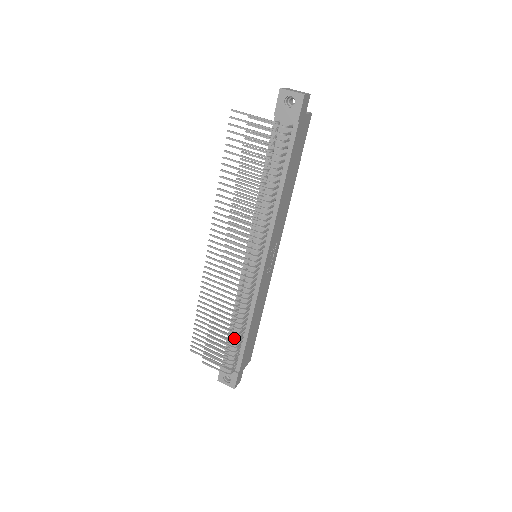
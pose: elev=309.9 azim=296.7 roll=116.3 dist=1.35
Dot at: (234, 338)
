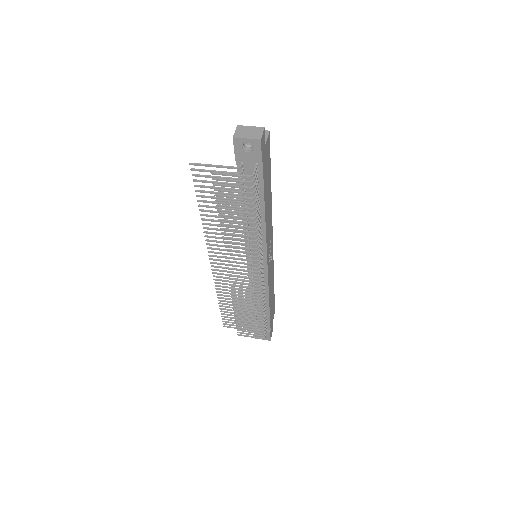
Dot at: occluded
